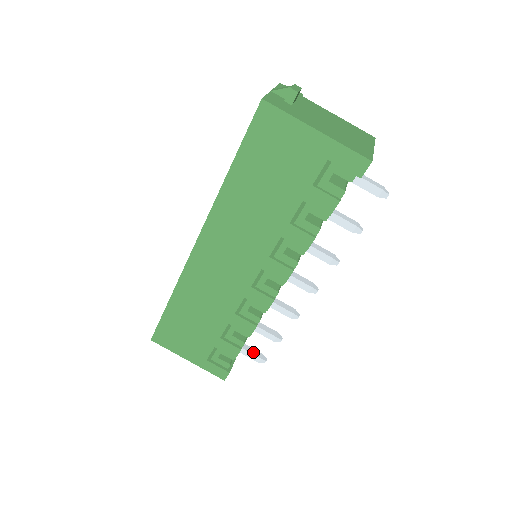
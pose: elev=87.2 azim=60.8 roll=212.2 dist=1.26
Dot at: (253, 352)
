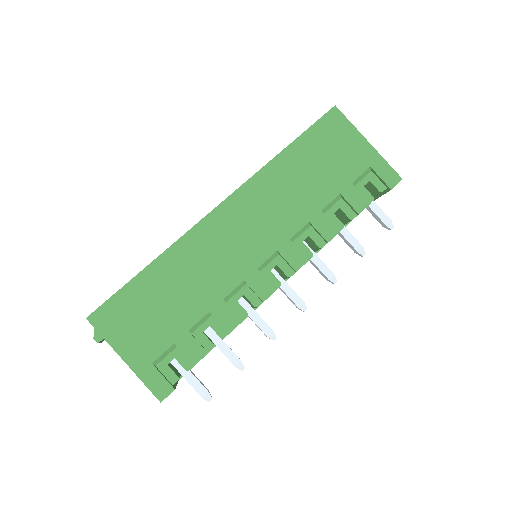
Dot at: (201, 382)
